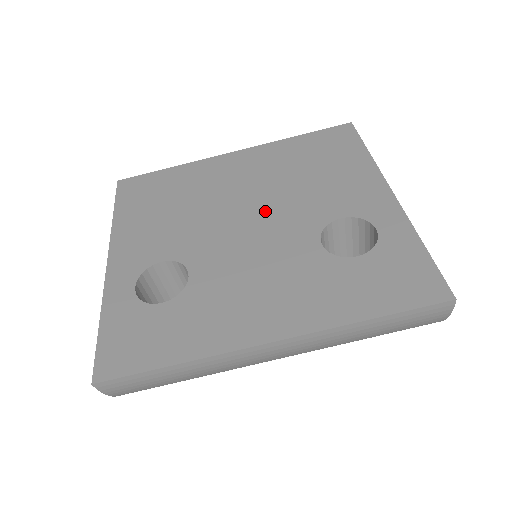
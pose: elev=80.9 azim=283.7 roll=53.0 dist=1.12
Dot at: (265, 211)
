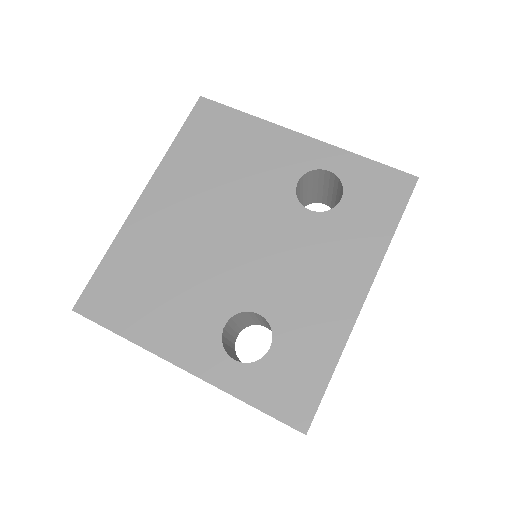
Dot at: (241, 222)
